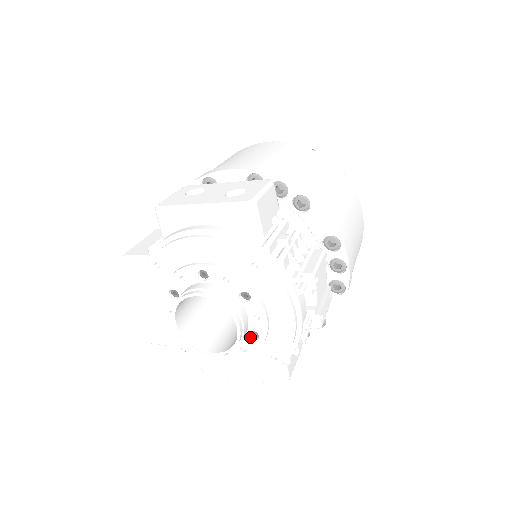
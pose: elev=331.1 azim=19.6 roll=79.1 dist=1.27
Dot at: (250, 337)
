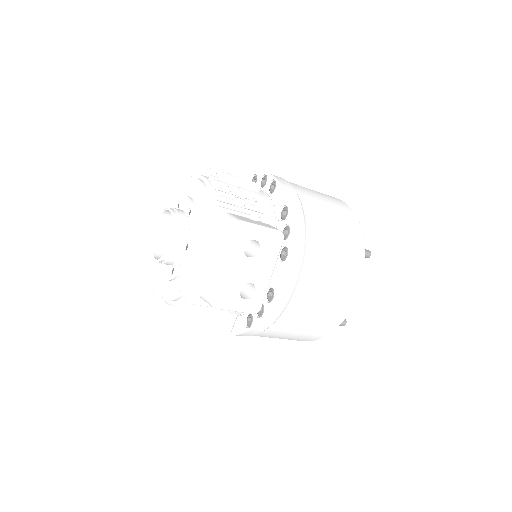
Dot at: (189, 217)
